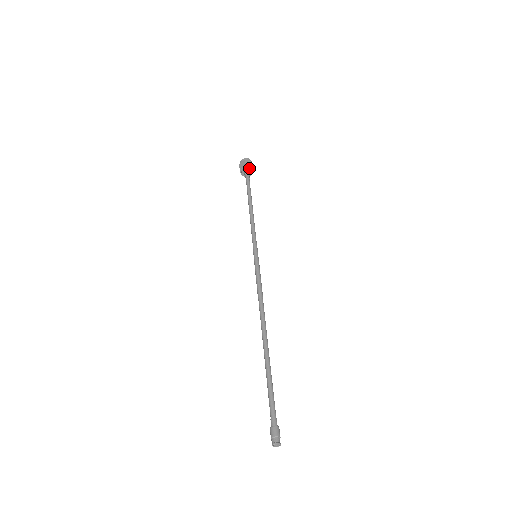
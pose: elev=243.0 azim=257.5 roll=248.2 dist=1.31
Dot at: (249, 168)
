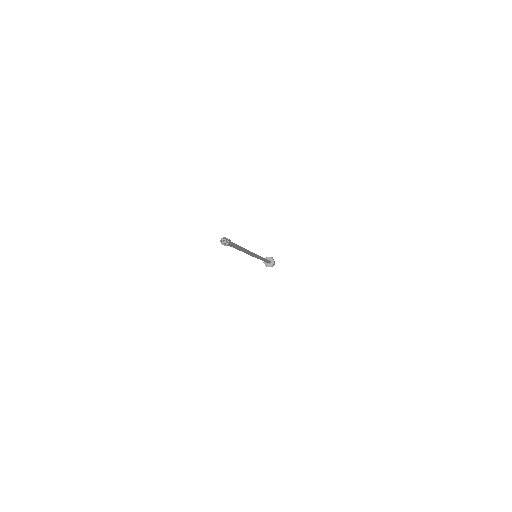
Dot at: (269, 258)
